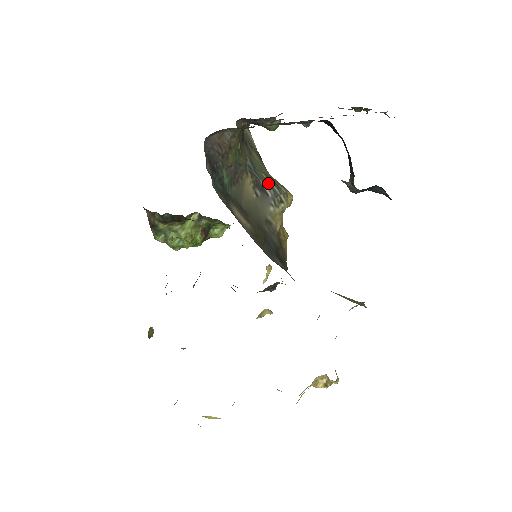
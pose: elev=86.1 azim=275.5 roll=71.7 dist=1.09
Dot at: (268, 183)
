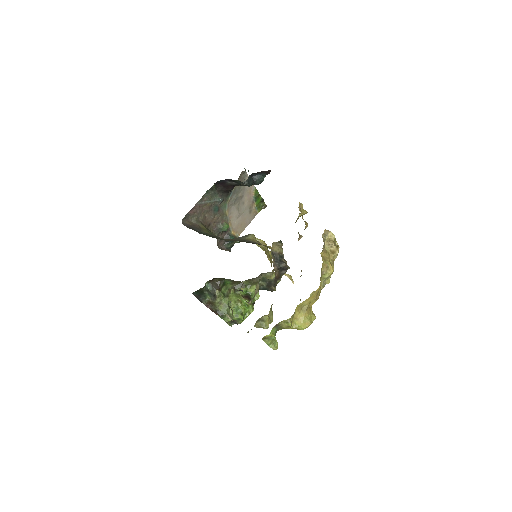
Dot at: occluded
